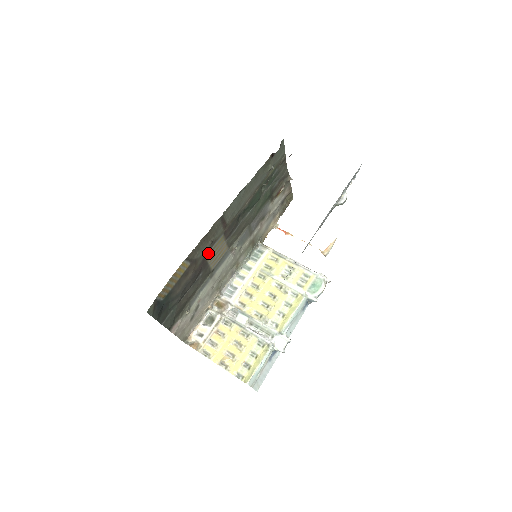
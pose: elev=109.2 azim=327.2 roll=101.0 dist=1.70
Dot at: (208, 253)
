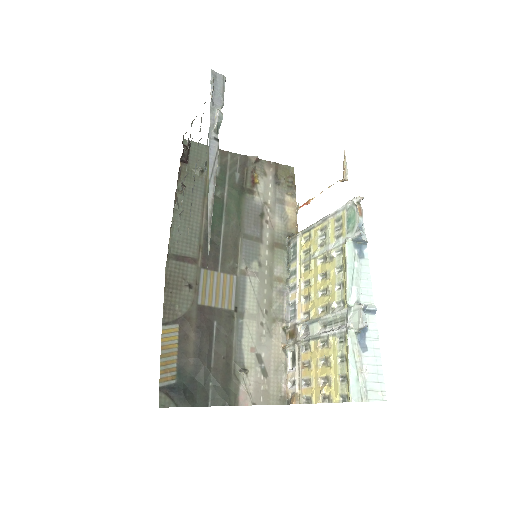
Dot at: (200, 299)
